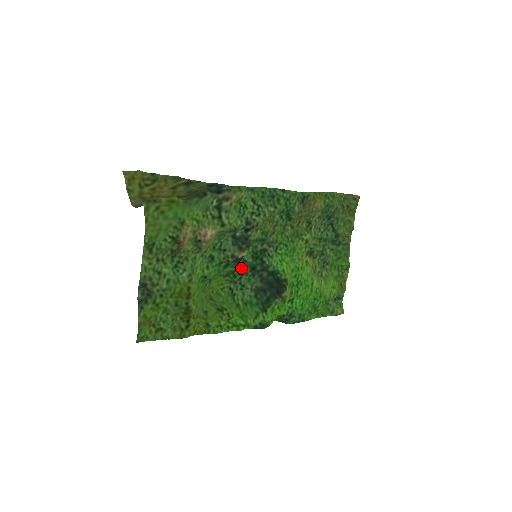
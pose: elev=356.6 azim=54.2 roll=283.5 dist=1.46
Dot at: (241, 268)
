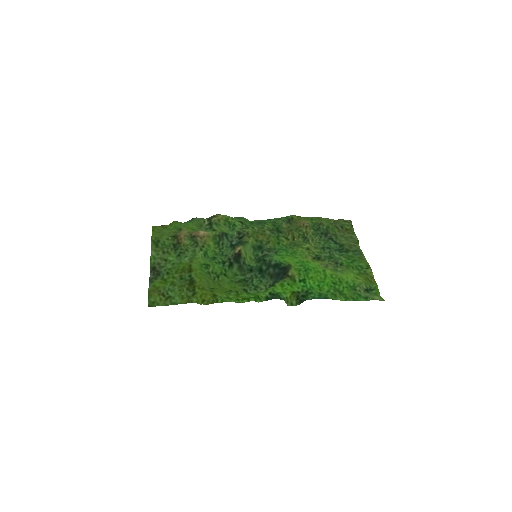
Dot at: (250, 274)
